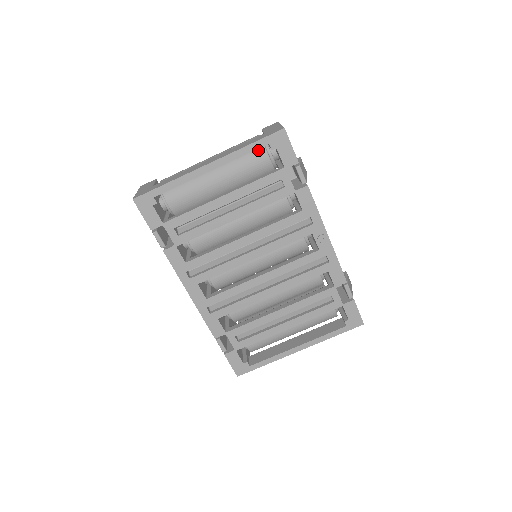
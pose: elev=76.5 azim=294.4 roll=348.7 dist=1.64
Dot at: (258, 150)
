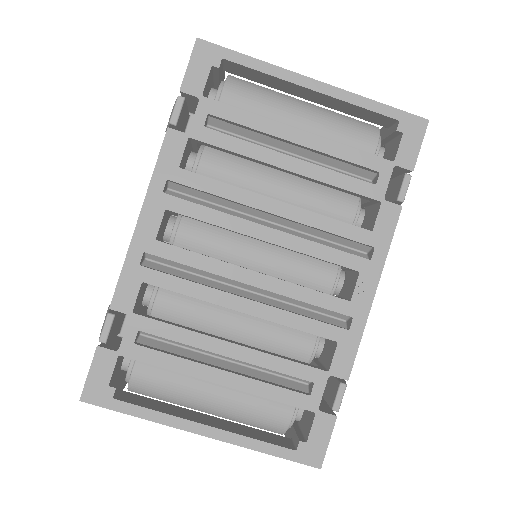
Dot at: (370, 131)
